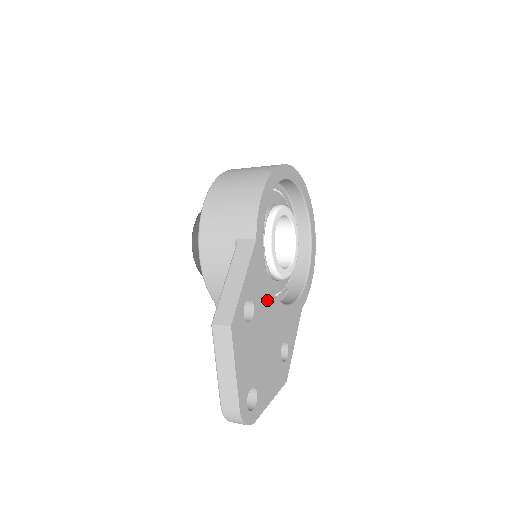
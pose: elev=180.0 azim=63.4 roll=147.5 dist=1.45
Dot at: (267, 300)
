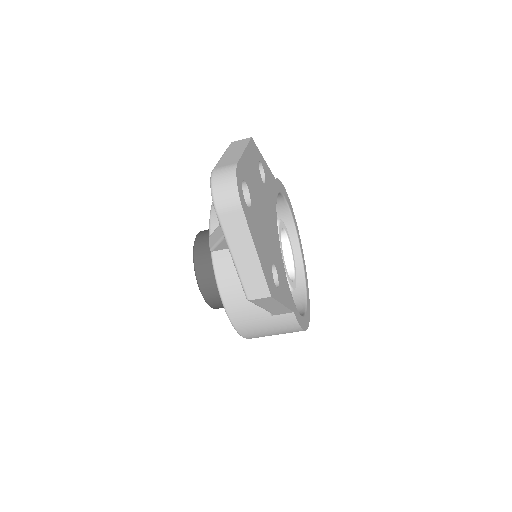
Dot at: (273, 212)
